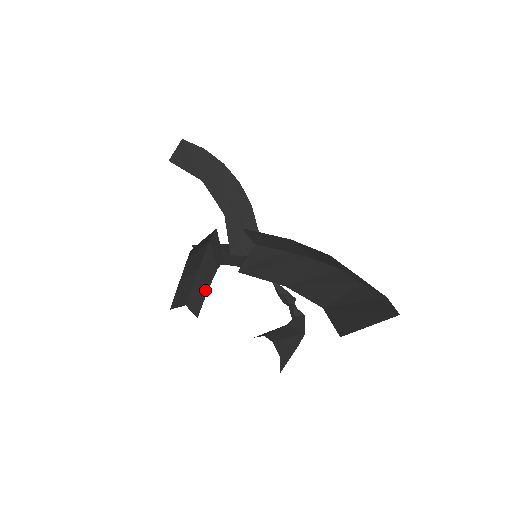
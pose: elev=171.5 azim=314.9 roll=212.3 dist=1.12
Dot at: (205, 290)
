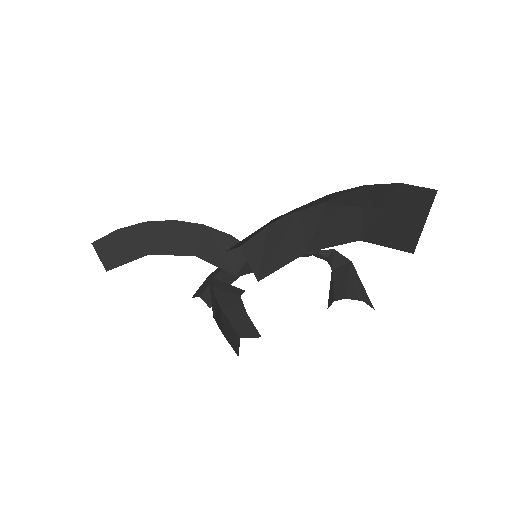
Dot at: (245, 316)
